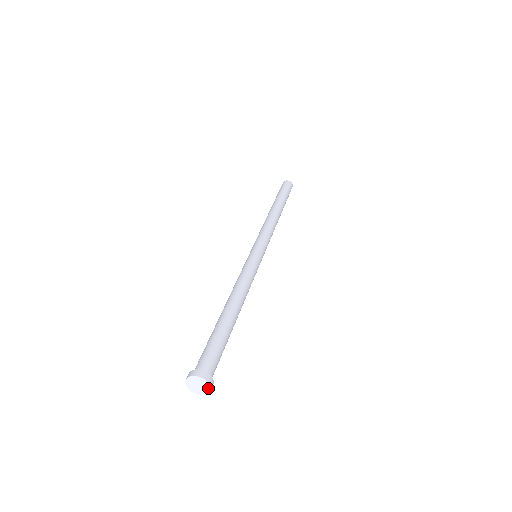
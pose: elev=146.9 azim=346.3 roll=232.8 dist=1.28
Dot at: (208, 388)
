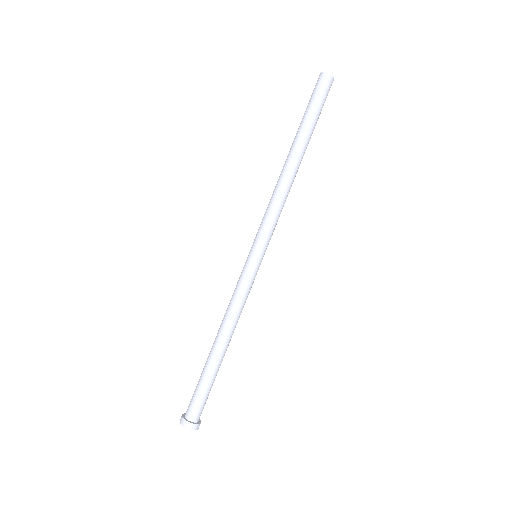
Dot at: occluded
